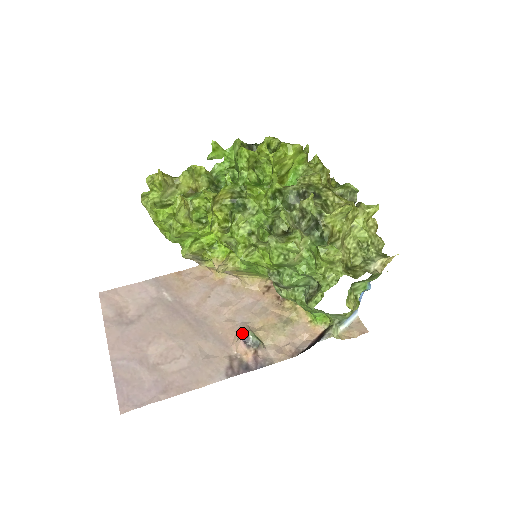
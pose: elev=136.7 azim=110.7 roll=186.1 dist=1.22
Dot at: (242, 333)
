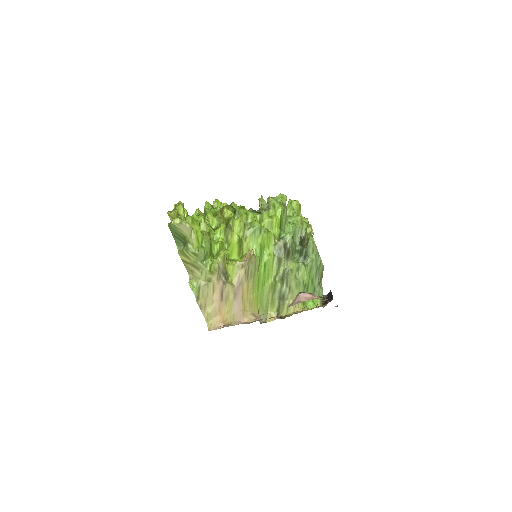
Dot at: (296, 298)
